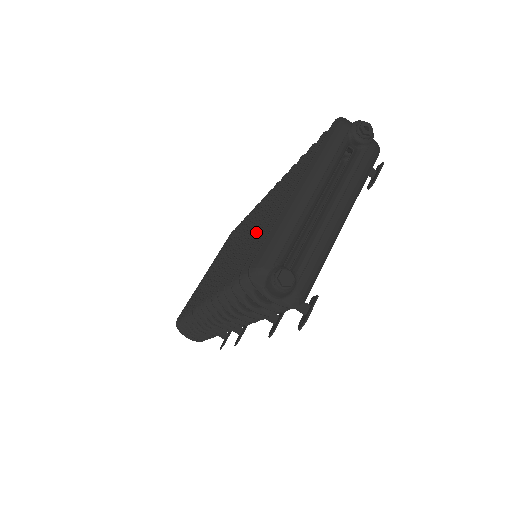
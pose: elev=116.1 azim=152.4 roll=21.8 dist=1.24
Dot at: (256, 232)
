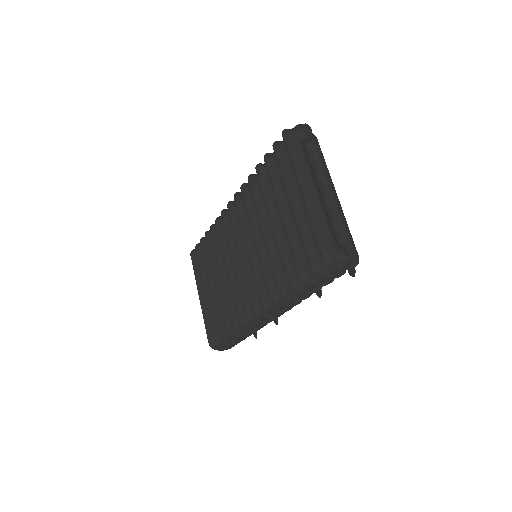
Dot at: (276, 238)
